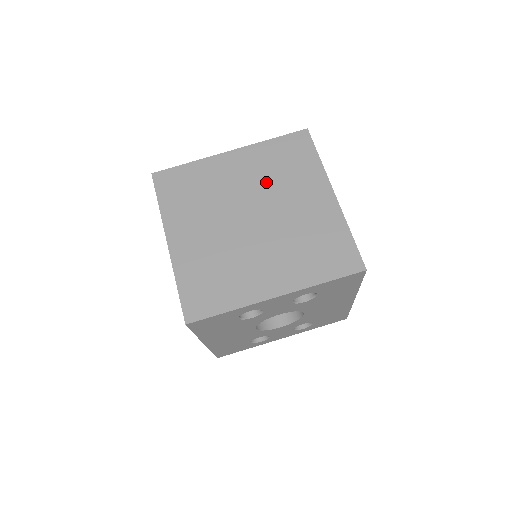
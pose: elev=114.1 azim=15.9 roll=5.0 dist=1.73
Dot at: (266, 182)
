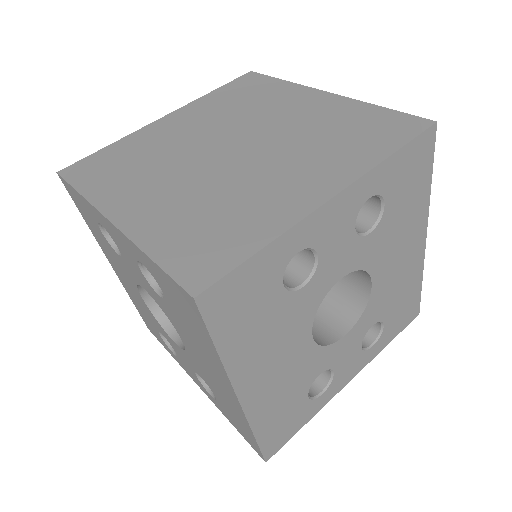
Dot at: (229, 118)
